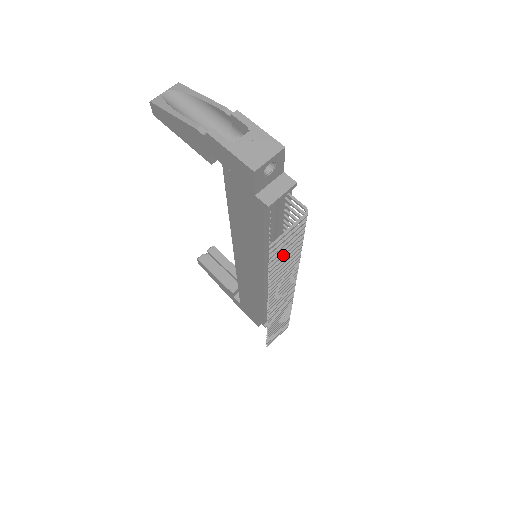
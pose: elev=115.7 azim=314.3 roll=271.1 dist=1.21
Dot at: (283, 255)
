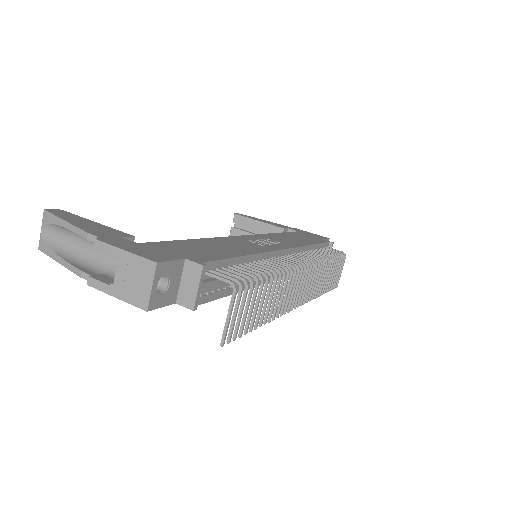
Dot at: (251, 315)
